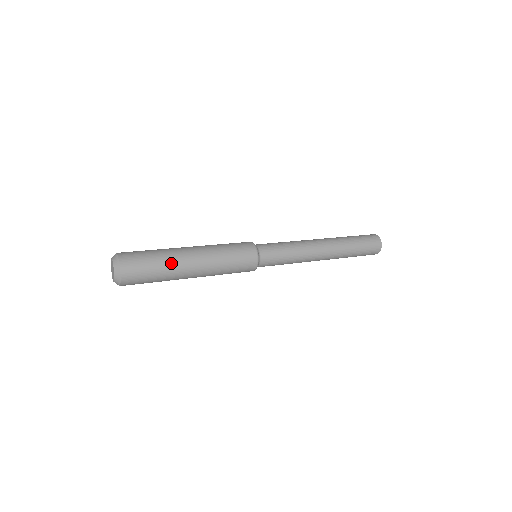
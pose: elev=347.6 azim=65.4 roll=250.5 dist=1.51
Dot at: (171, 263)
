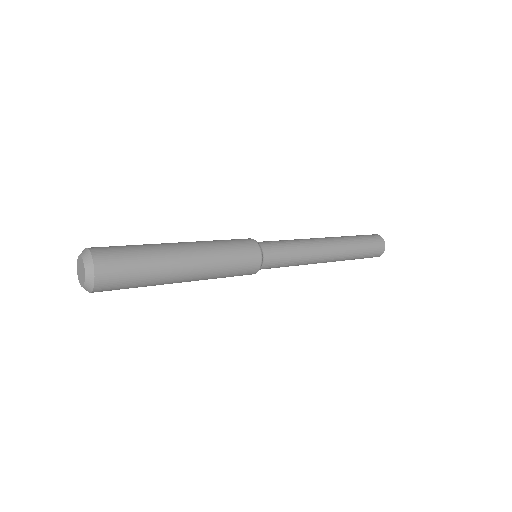
Dot at: (161, 265)
